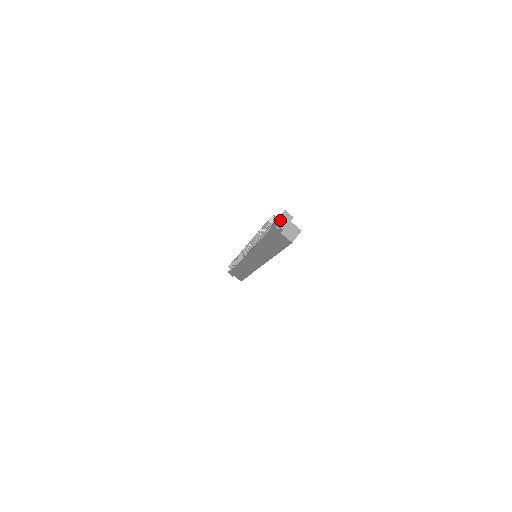
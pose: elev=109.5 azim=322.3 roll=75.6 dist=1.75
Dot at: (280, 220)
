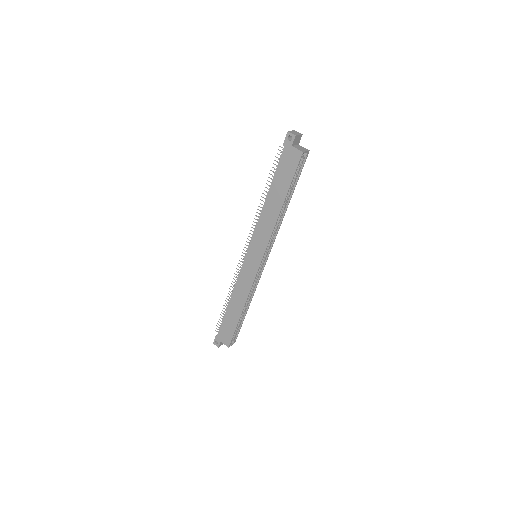
Dot at: (292, 132)
